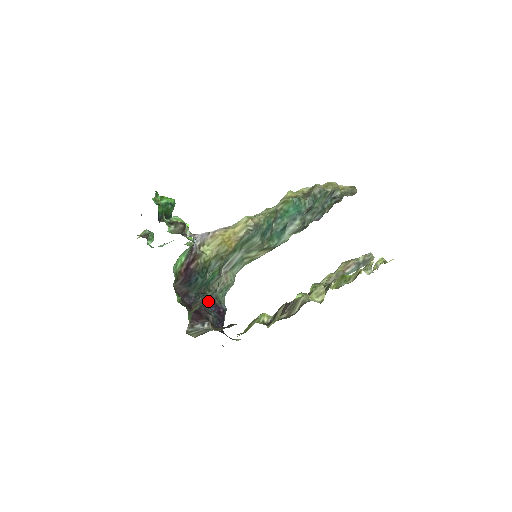
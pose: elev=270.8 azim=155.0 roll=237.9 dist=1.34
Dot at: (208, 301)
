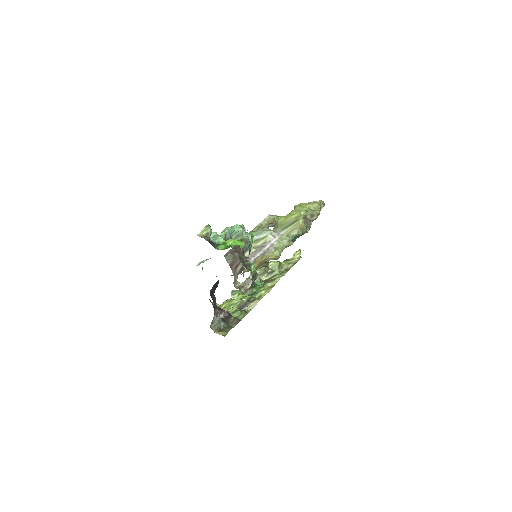
Dot at: (217, 285)
